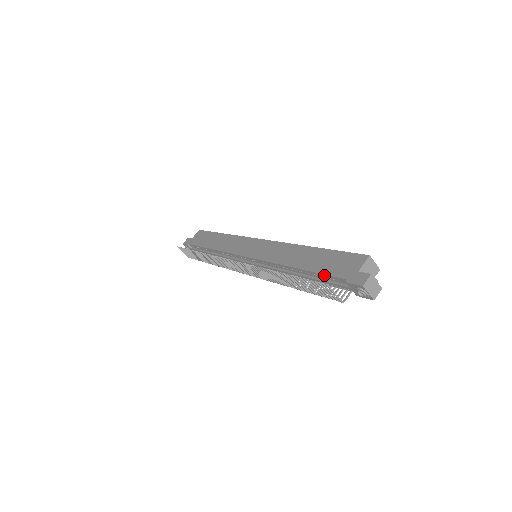
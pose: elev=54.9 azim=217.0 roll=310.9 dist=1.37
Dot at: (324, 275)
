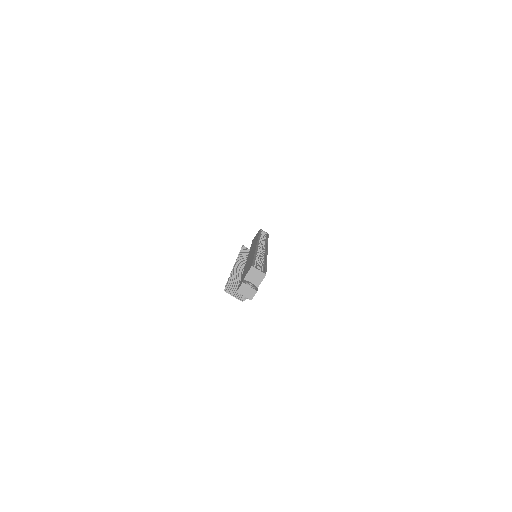
Dot at: occluded
